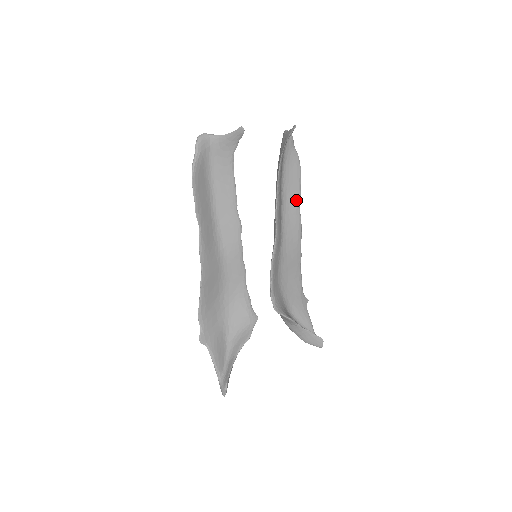
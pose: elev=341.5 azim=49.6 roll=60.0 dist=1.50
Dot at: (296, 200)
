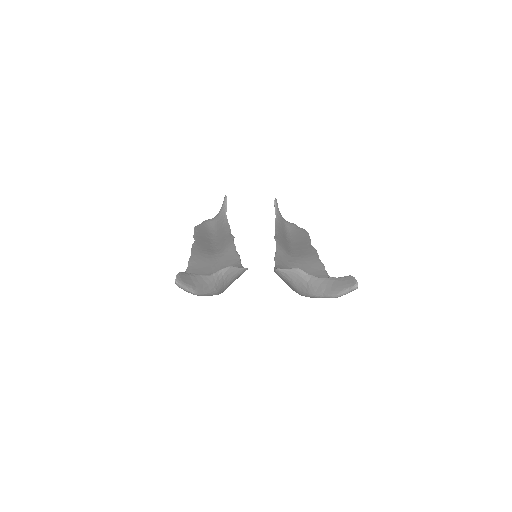
Dot at: (306, 242)
